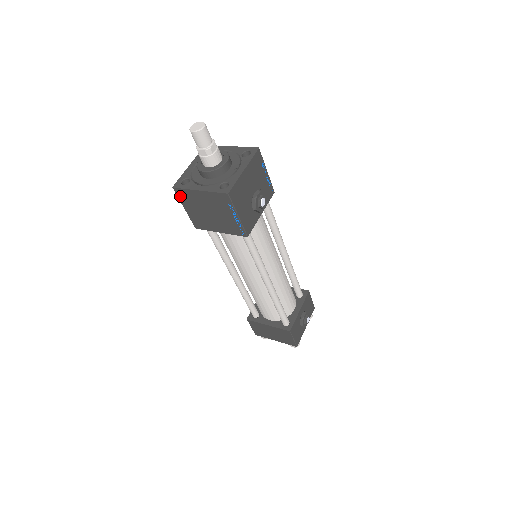
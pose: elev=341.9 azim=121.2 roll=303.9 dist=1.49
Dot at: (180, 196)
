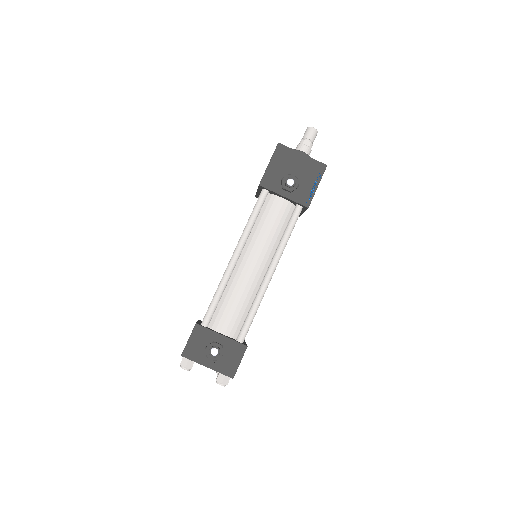
Dot at: occluded
